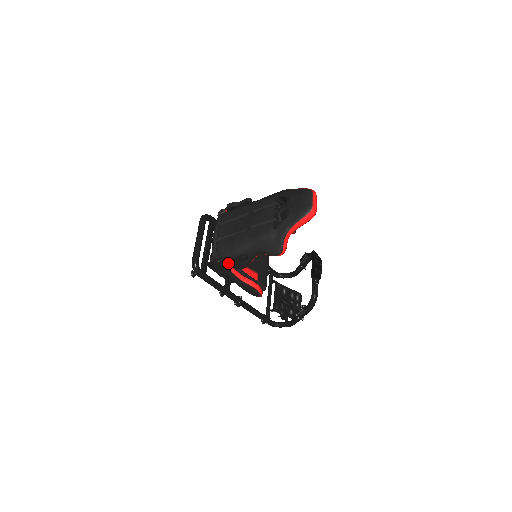
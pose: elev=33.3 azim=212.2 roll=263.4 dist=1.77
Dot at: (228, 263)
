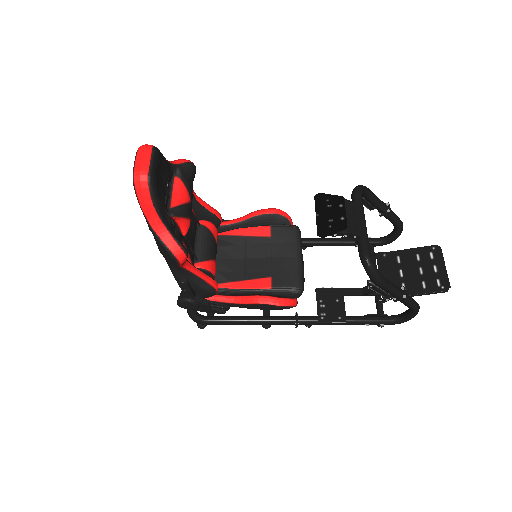
Dot at: (188, 298)
